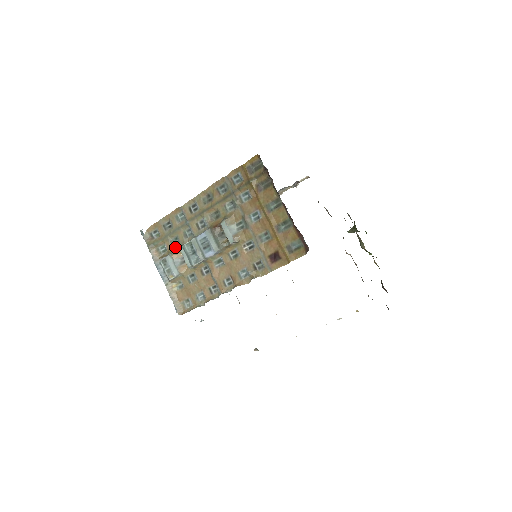
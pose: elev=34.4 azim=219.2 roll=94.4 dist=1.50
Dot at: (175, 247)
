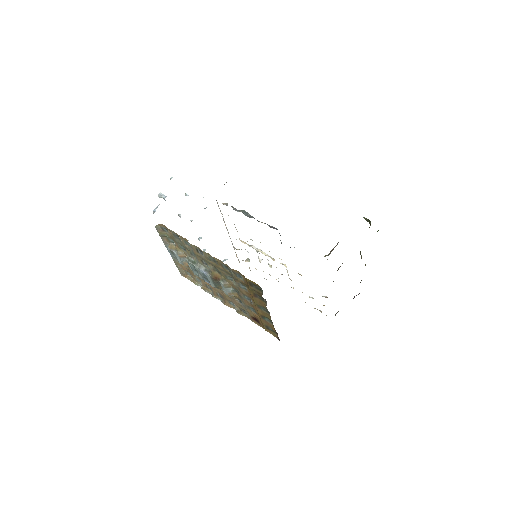
Dot at: (182, 250)
